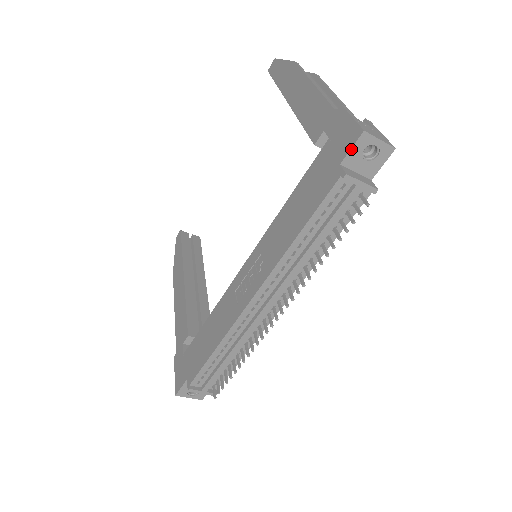
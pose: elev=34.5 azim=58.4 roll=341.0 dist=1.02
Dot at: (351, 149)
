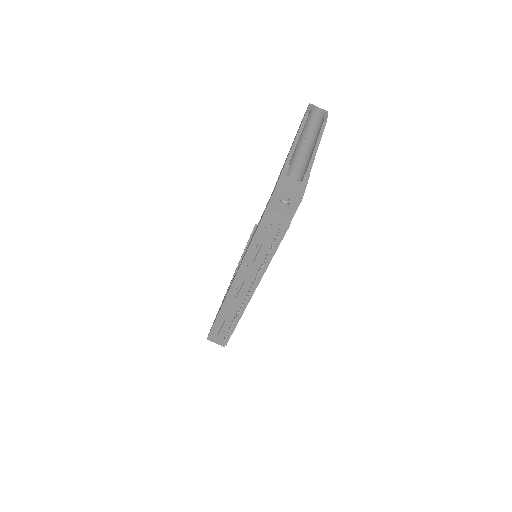
Dot at: (270, 199)
